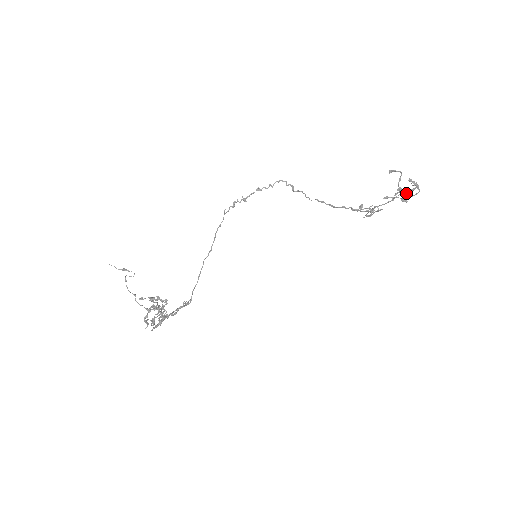
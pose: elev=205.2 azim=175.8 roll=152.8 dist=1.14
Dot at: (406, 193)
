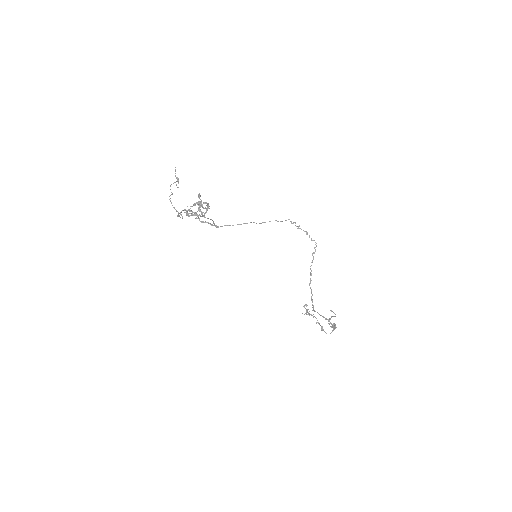
Dot at: occluded
